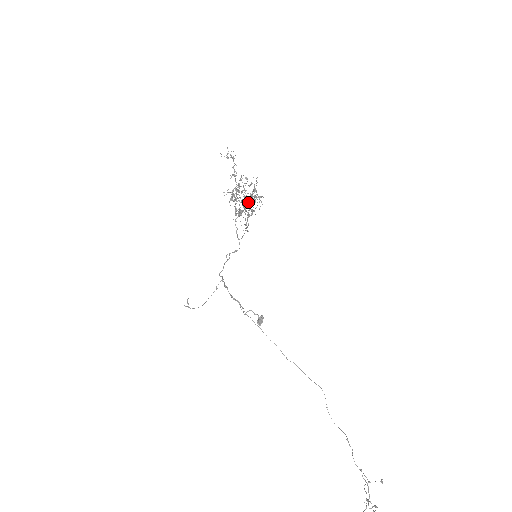
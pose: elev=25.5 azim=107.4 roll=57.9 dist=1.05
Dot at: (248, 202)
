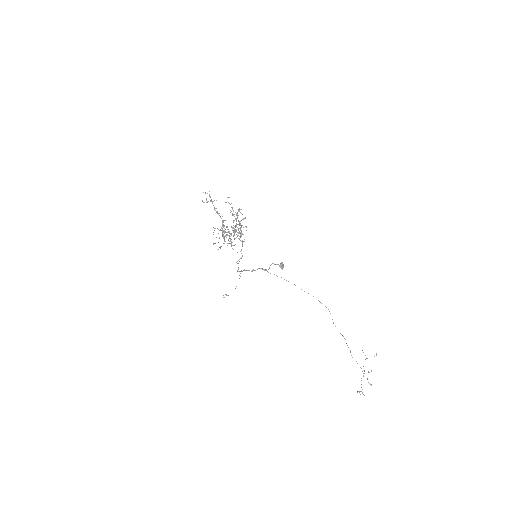
Dot at: occluded
